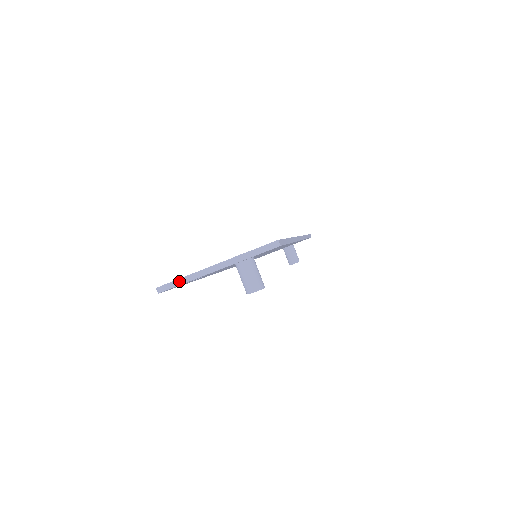
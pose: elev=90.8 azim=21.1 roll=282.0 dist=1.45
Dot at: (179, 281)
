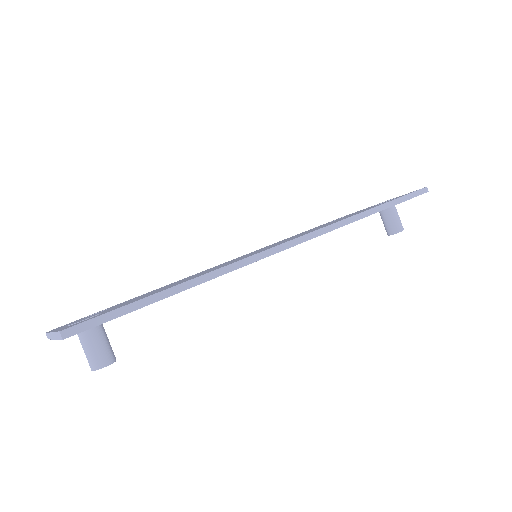
Dot at: (47, 335)
